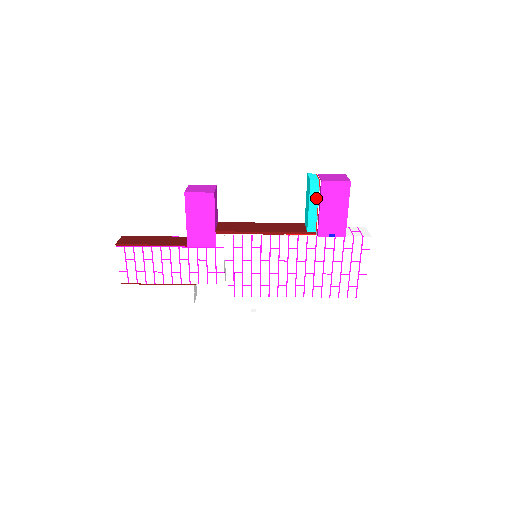
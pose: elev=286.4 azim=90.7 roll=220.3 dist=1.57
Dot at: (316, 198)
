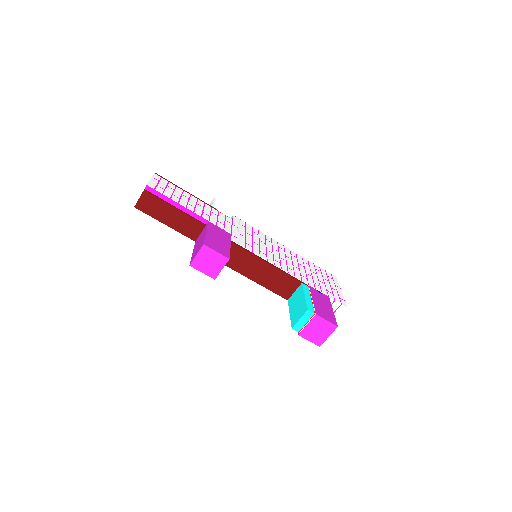
Dot at: occluded
